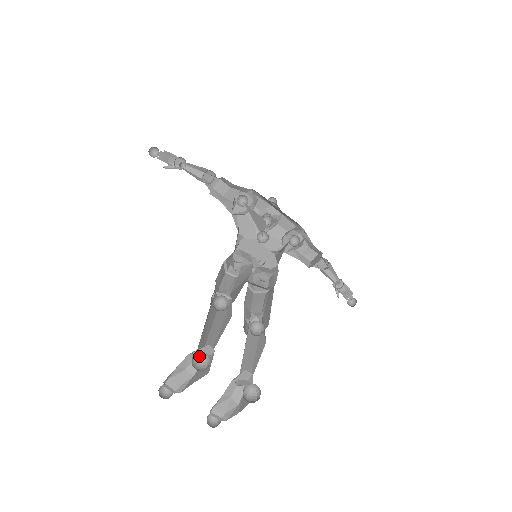
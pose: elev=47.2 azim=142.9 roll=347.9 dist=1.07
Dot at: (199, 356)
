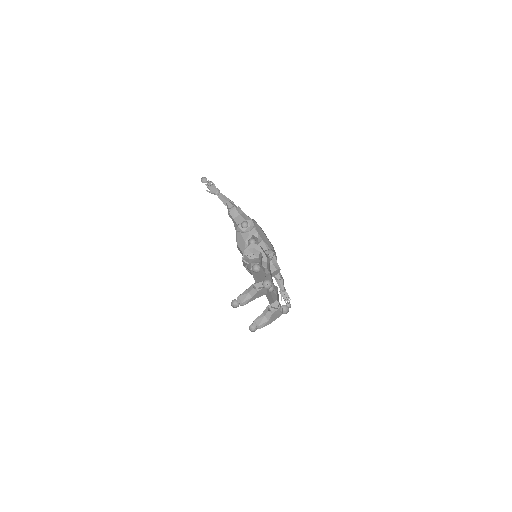
Dot at: (264, 283)
